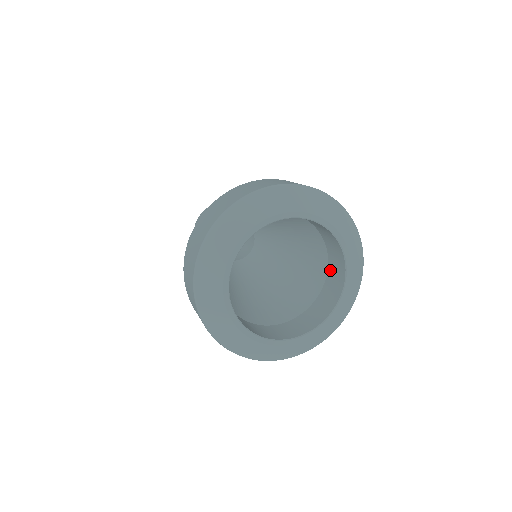
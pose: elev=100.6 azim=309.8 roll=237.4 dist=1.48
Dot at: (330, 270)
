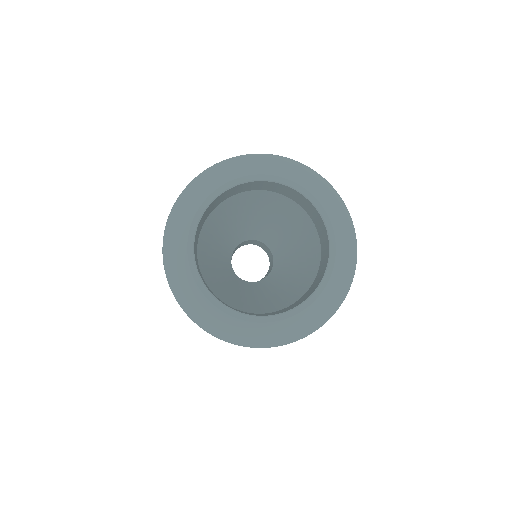
Dot at: (310, 288)
